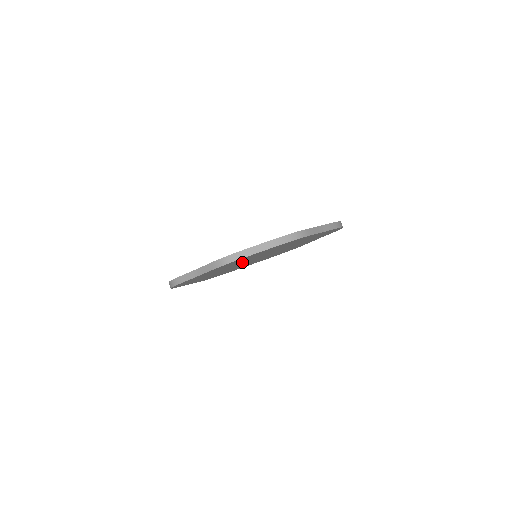
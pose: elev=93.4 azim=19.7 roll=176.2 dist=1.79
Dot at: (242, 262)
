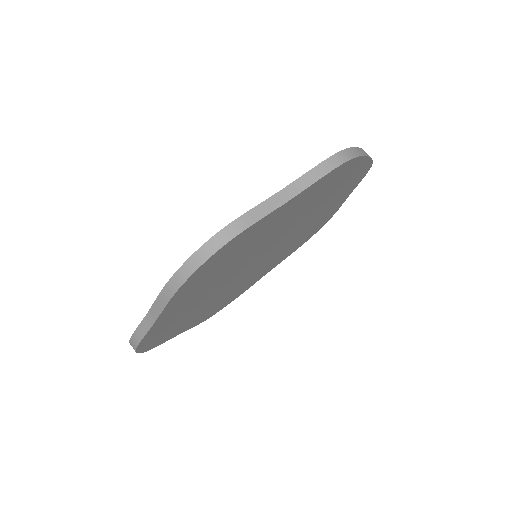
Dot at: (279, 233)
